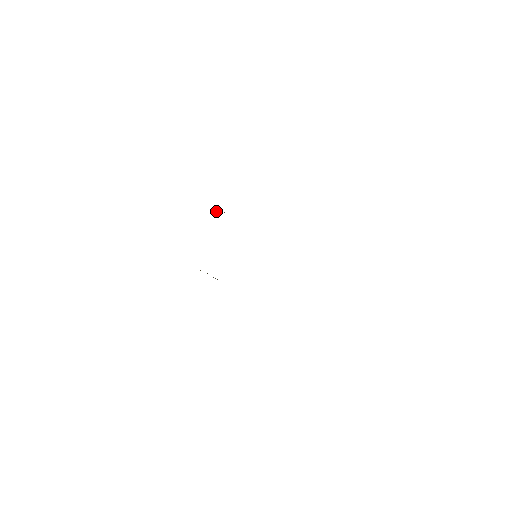
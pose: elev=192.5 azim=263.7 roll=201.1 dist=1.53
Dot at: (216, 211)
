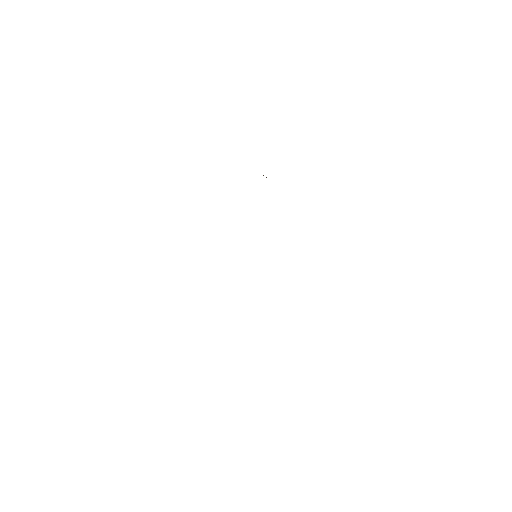
Dot at: occluded
